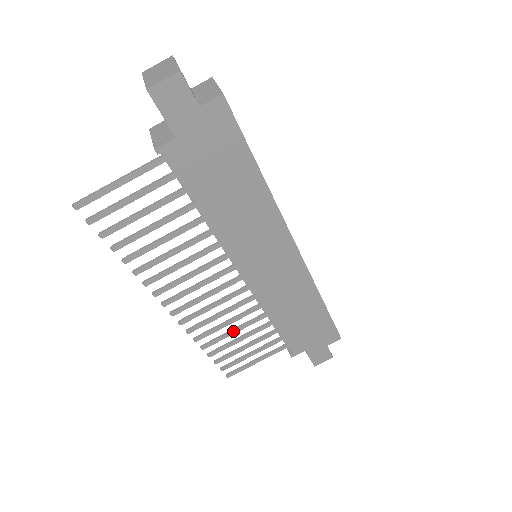
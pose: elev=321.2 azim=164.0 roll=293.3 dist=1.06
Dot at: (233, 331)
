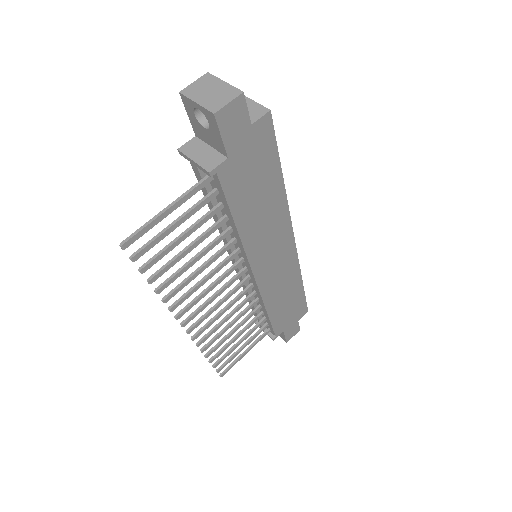
Dot at: (233, 332)
